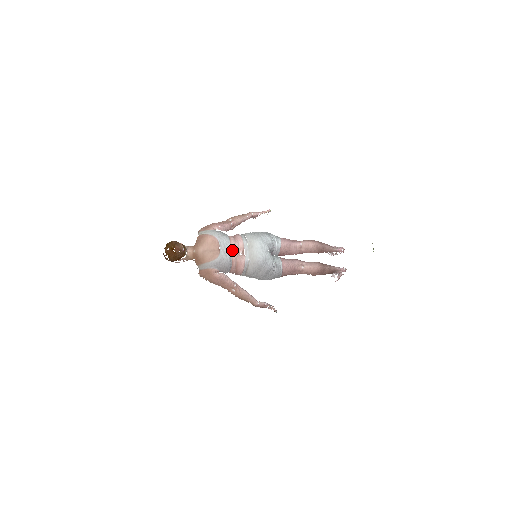
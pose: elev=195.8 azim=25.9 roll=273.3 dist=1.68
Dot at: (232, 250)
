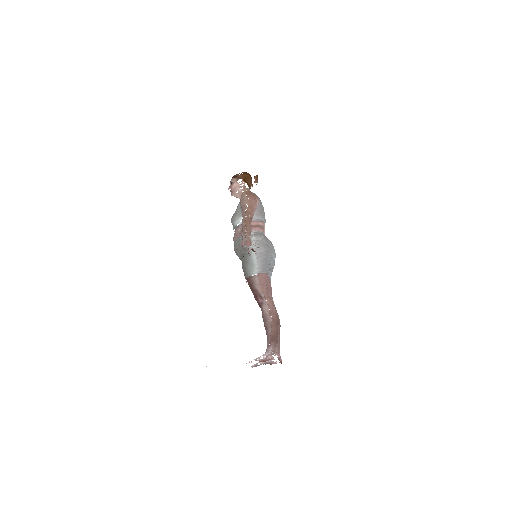
Dot at: (264, 226)
